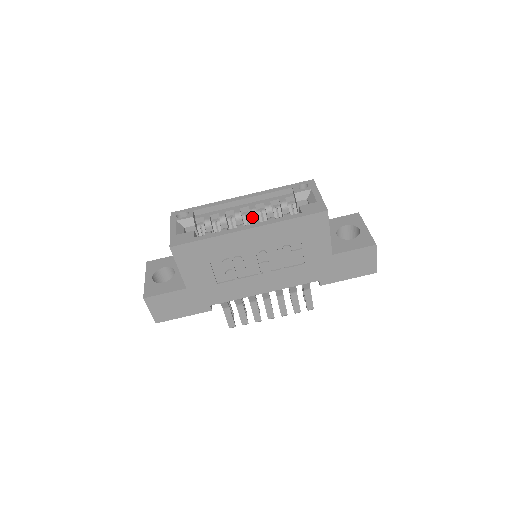
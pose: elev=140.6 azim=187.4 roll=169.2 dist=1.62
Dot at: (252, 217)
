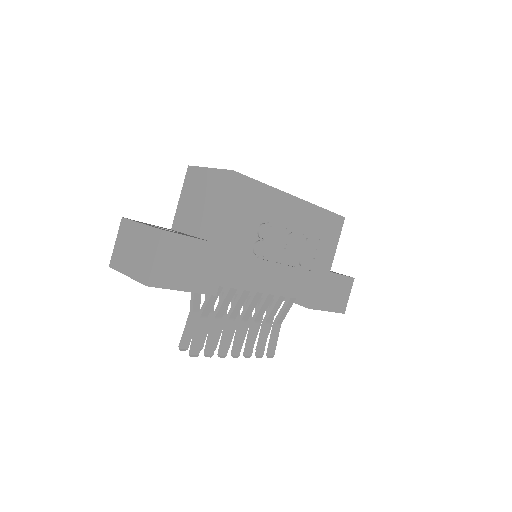
Dot at: occluded
